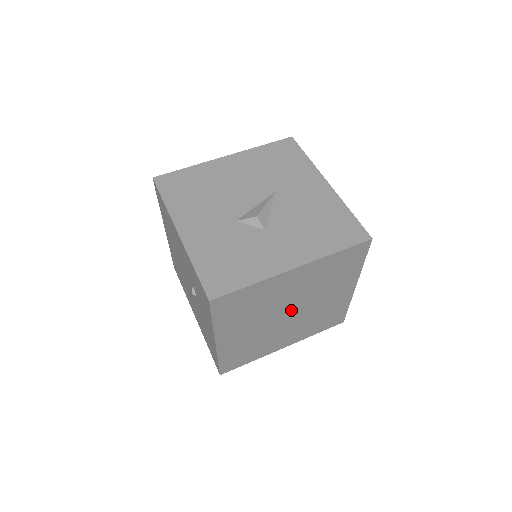
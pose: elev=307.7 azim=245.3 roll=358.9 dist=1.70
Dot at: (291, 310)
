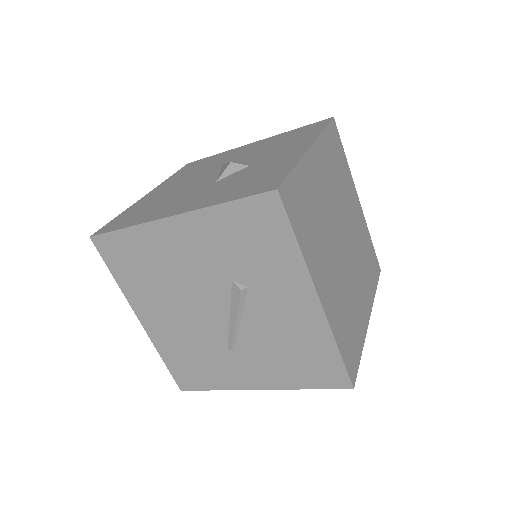
Dot at: (341, 234)
